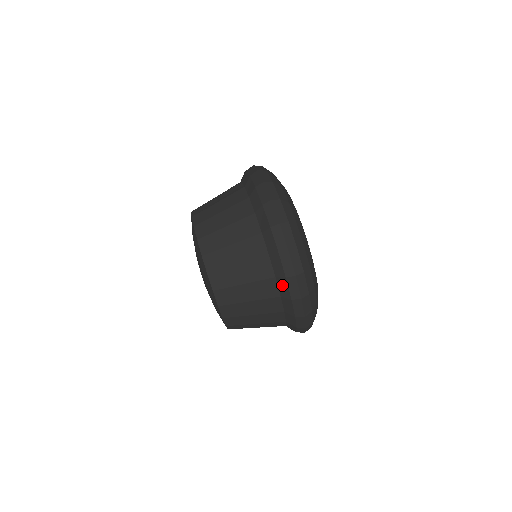
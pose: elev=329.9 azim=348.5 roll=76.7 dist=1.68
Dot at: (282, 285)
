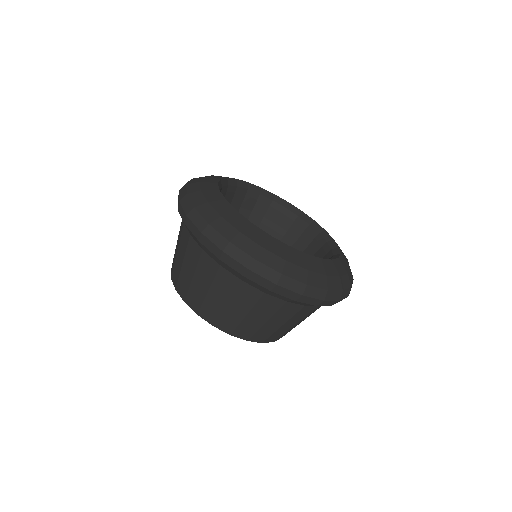
Dot at: occluded
